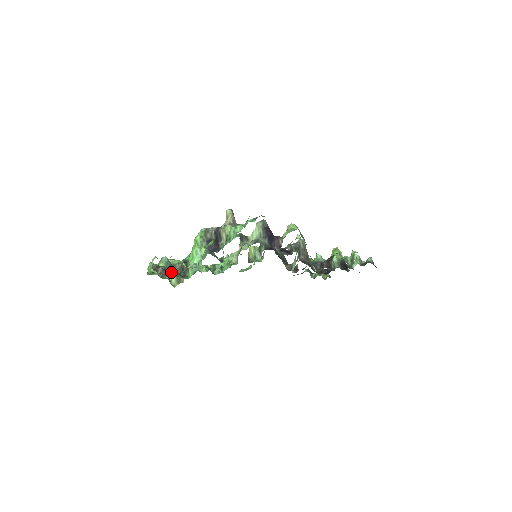
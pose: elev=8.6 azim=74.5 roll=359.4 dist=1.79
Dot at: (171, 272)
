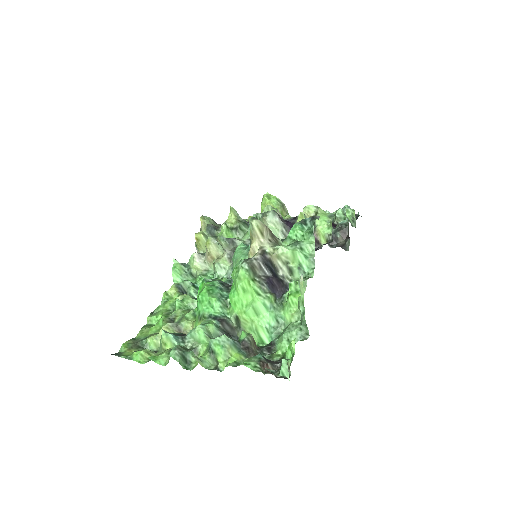
Dot at: (253, 354)
